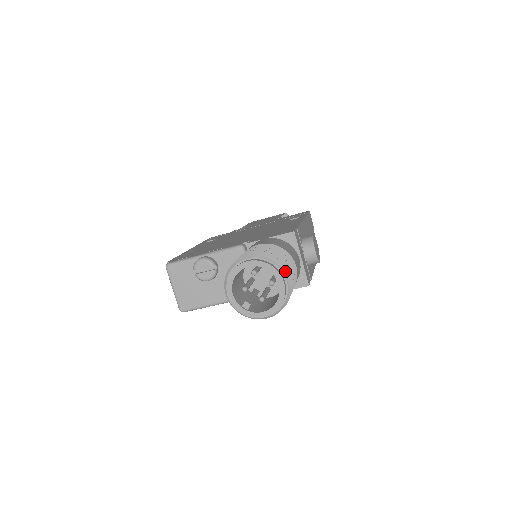
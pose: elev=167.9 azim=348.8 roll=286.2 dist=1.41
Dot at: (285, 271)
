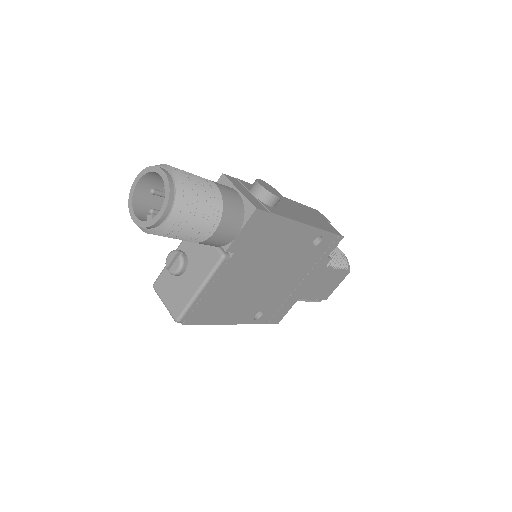
Dot at: (169, 167)
